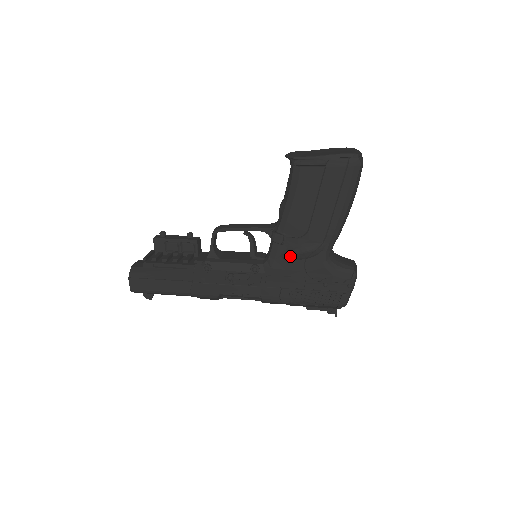
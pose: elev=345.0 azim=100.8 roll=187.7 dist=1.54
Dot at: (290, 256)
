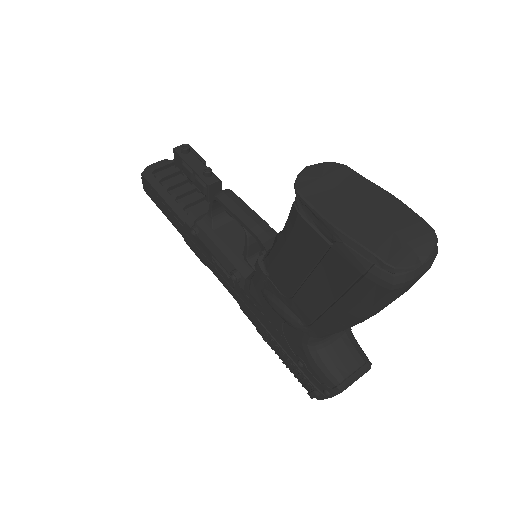
Dot at: (268, 302)
